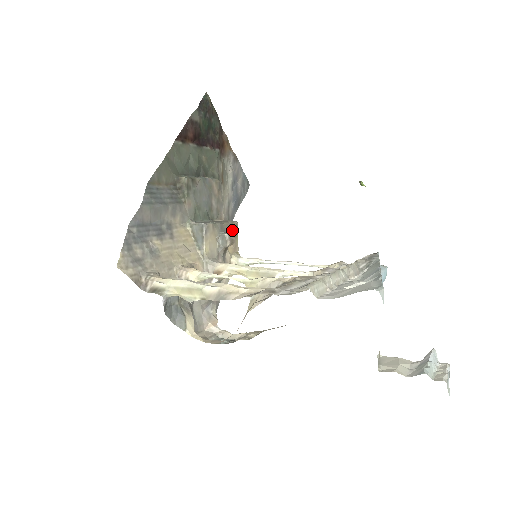
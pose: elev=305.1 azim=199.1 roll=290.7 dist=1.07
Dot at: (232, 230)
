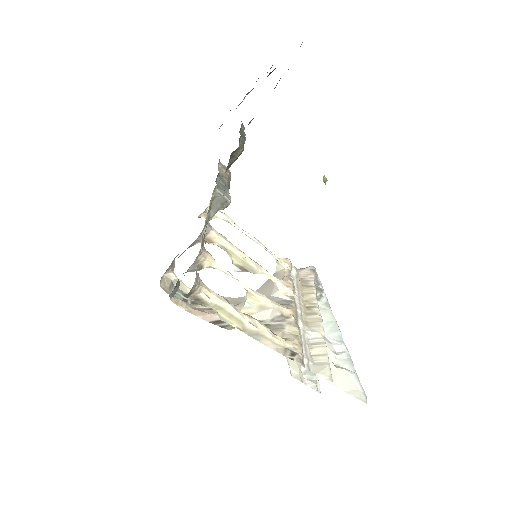
Dot at: occluded
